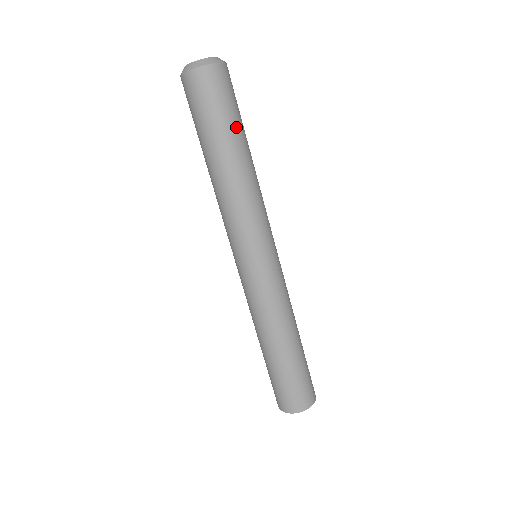
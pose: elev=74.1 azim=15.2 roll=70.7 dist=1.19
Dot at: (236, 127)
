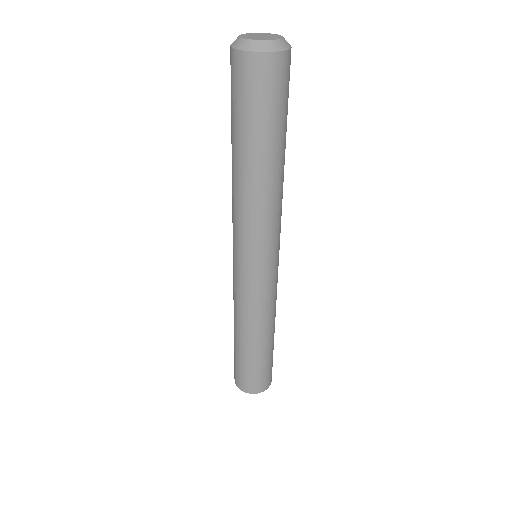
Dot at: (283, 130)
